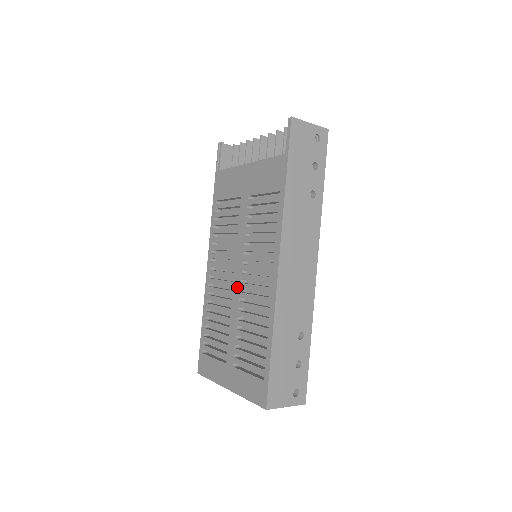
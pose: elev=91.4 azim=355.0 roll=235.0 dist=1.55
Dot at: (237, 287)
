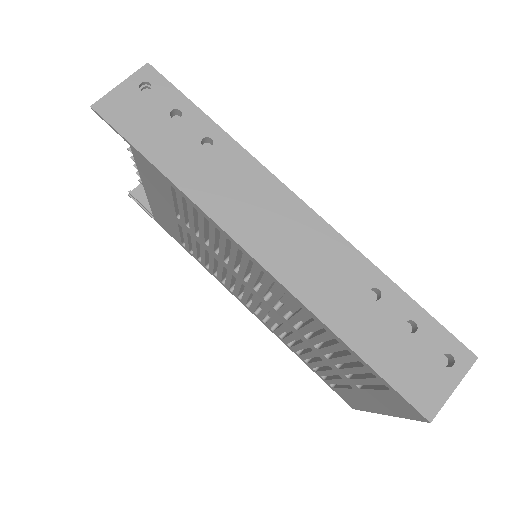
Dot at: (271, 308)
